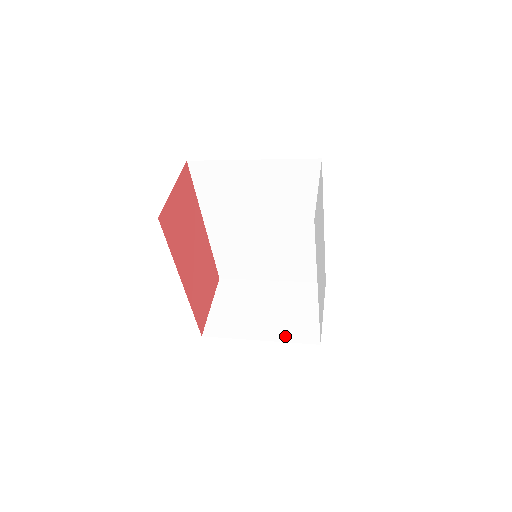
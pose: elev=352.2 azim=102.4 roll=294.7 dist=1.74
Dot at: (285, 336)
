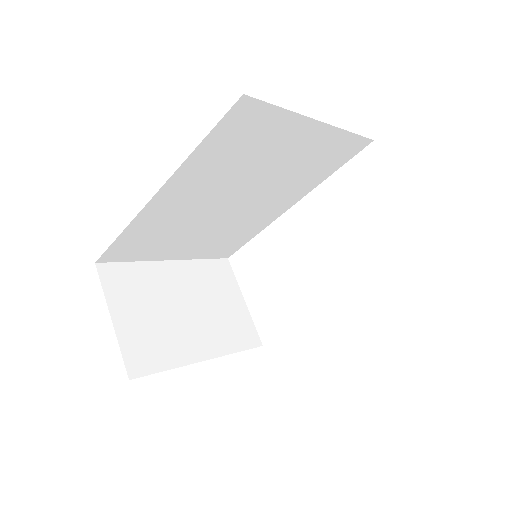
Dot at: (228, 345)
